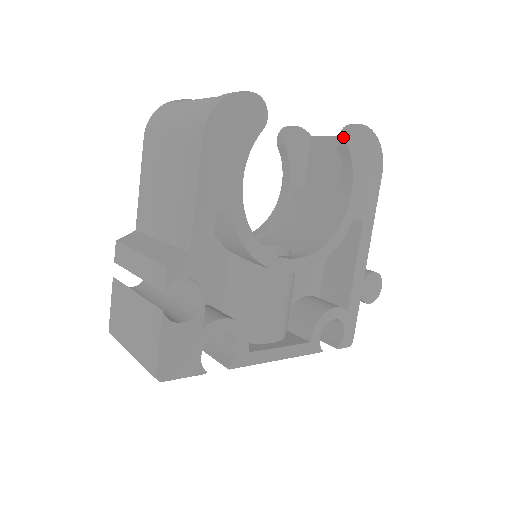
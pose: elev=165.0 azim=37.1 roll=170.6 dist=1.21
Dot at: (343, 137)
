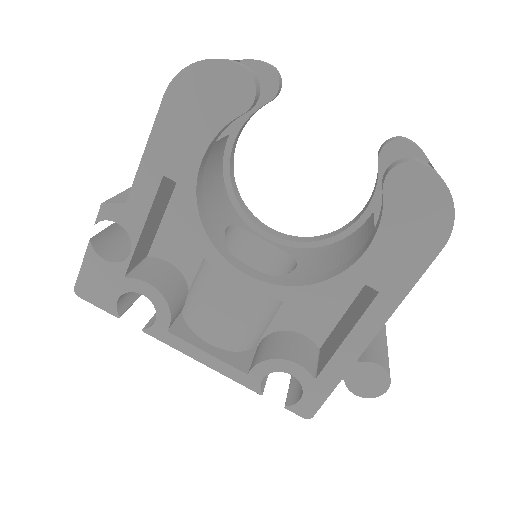
Dot at: (388, 170)
